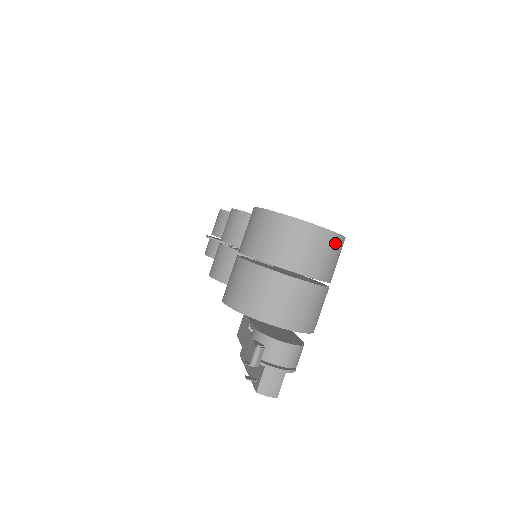
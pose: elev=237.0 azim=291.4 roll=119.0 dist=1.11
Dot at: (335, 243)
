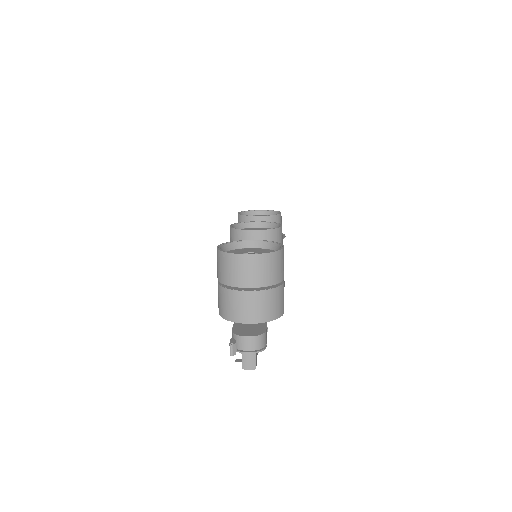
Dot at: (270, 259)
